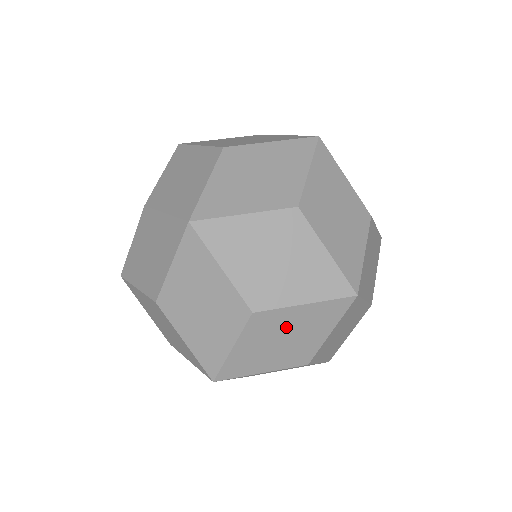
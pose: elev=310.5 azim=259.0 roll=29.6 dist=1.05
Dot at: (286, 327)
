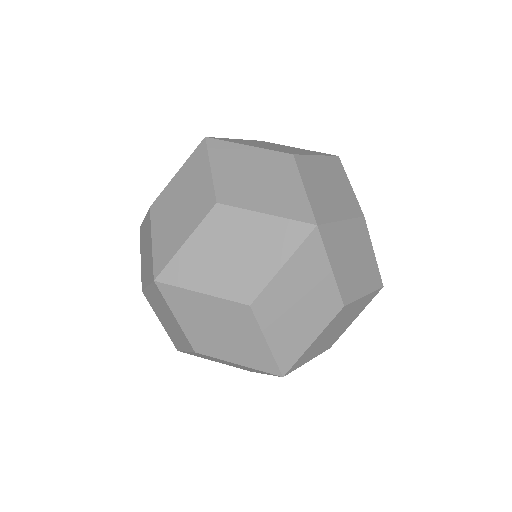
Dot at: (241, 236)
